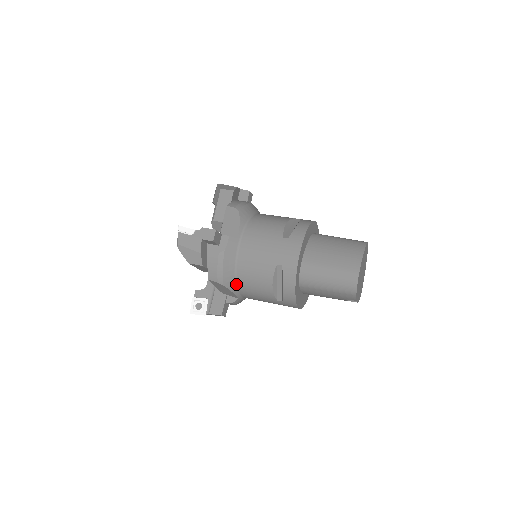
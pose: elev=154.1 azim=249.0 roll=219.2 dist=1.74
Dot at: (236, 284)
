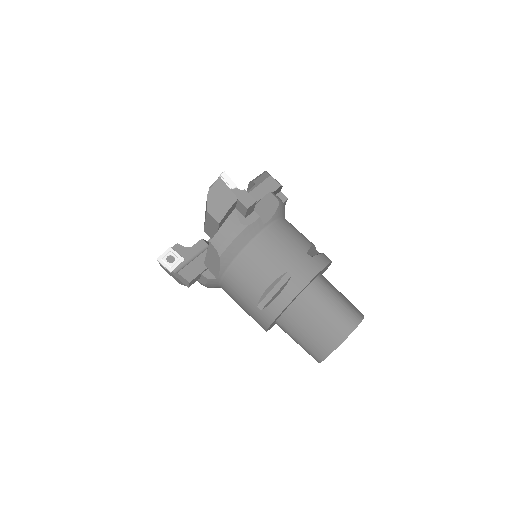
Dot at: occluded
